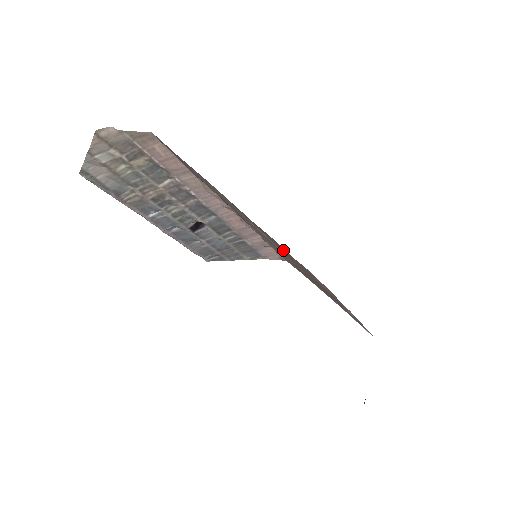
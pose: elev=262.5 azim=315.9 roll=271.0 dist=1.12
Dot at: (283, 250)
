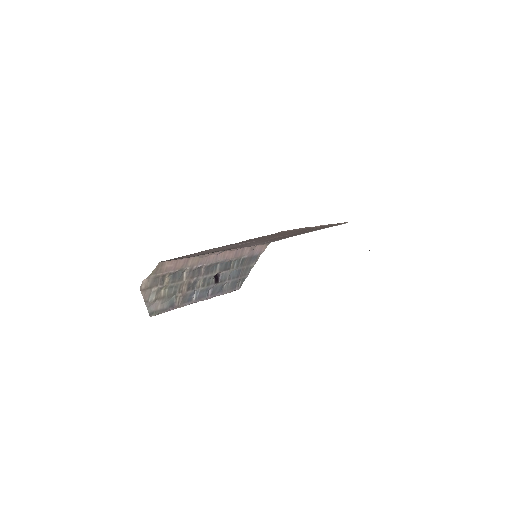
Dot at: occluded
